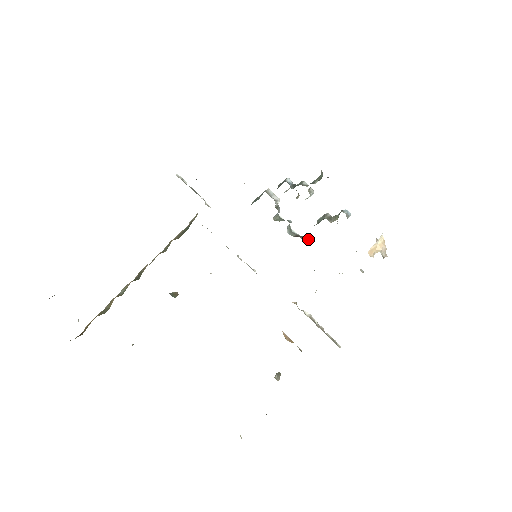
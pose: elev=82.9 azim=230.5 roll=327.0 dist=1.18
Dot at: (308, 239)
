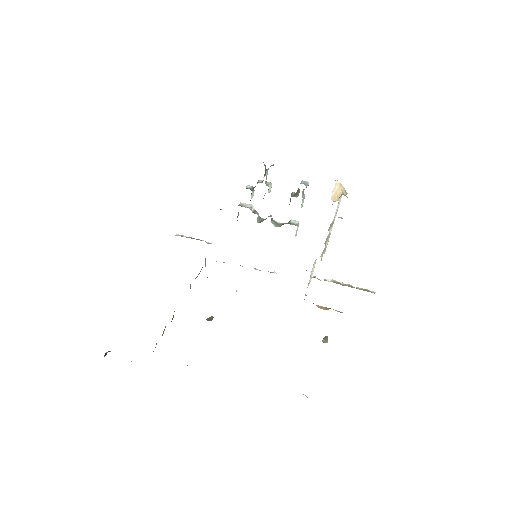
Dot at: (293, 222)
